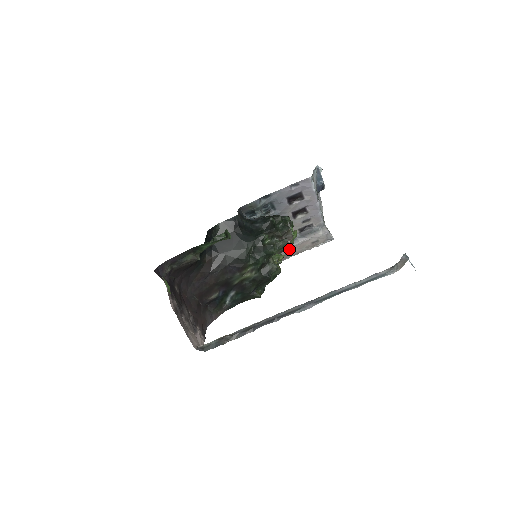
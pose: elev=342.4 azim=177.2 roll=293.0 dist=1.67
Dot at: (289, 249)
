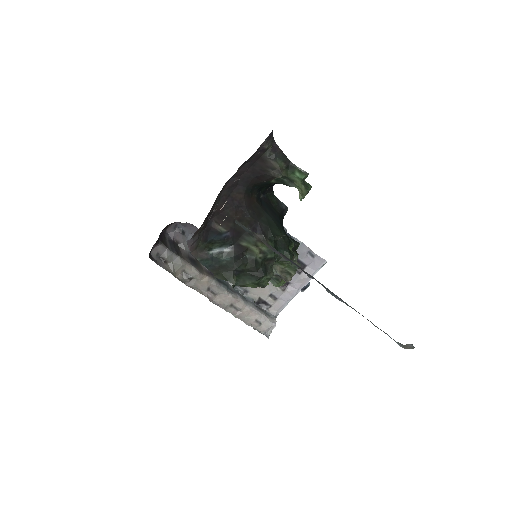
Dot at: (239, 303)
